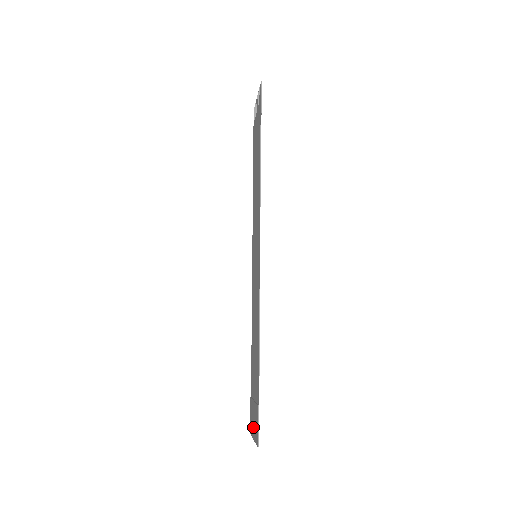
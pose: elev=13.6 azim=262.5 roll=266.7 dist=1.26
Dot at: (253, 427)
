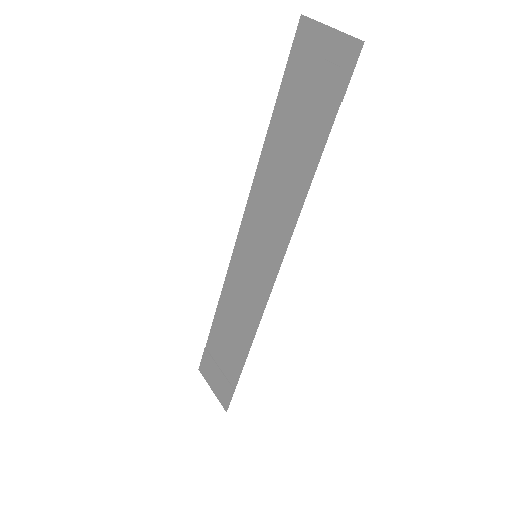
Dot at: (213, 383)
